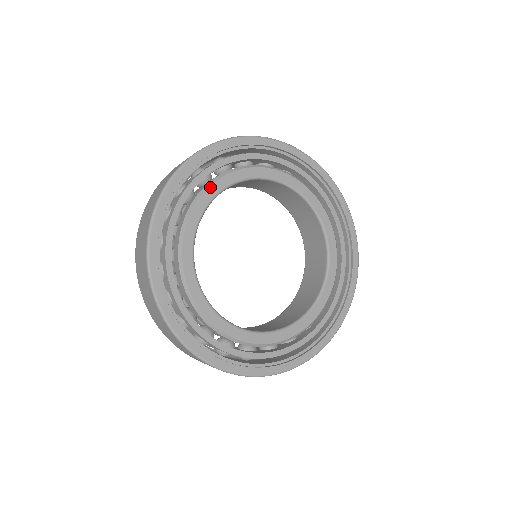
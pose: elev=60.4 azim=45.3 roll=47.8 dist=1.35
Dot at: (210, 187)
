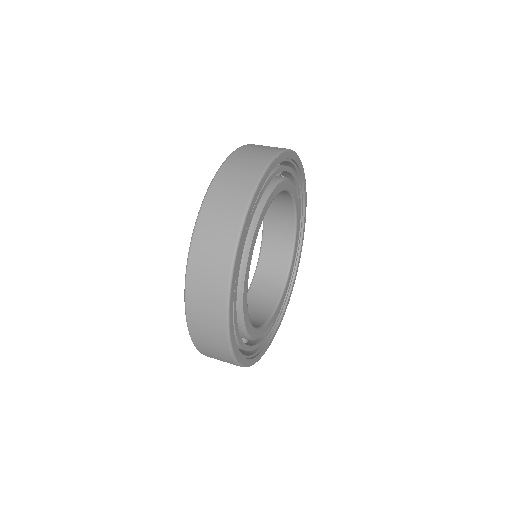
Dot at: (251, 244)
